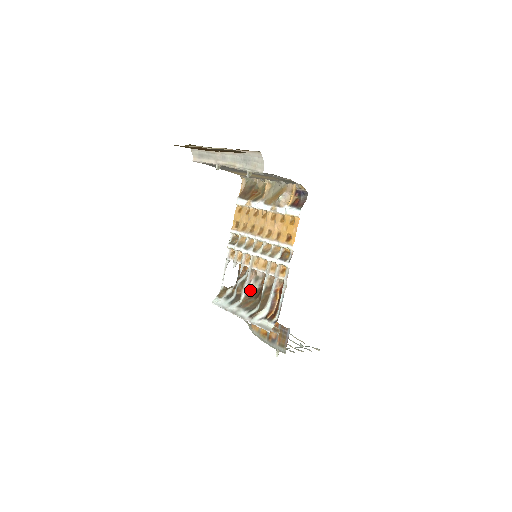
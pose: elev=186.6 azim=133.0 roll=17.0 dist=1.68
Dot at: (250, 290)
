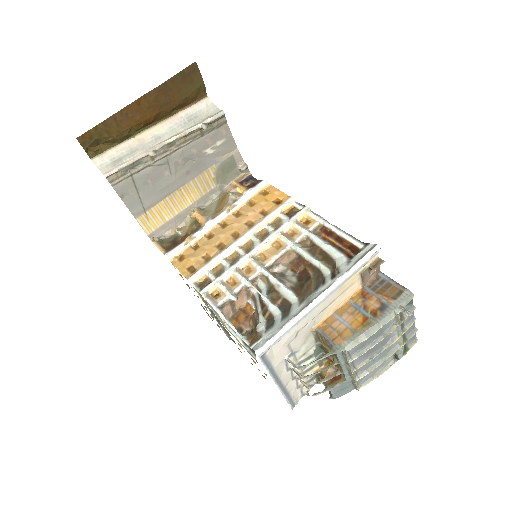
Dot at: (290, 284)
